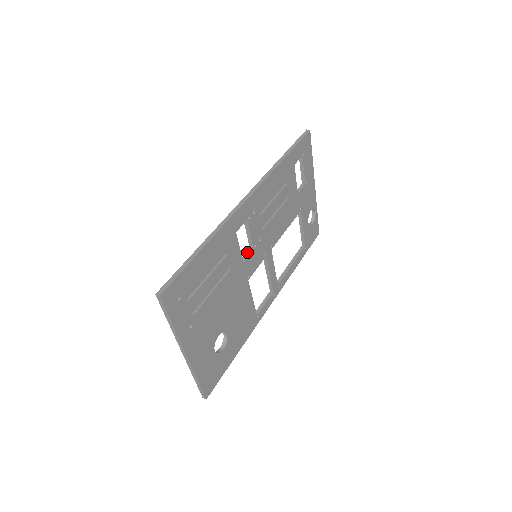
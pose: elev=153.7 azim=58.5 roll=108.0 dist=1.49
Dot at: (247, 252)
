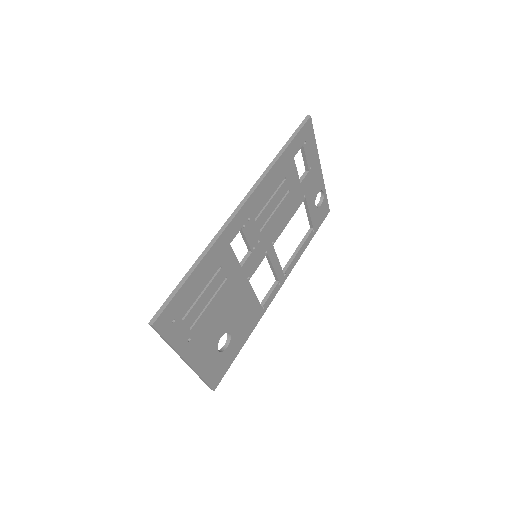
Dot at: (245, 255)
